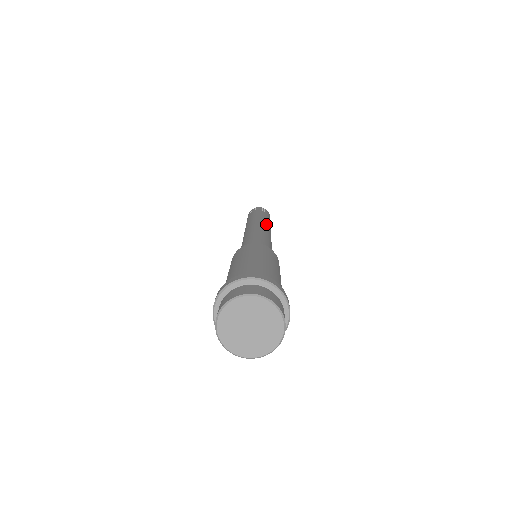
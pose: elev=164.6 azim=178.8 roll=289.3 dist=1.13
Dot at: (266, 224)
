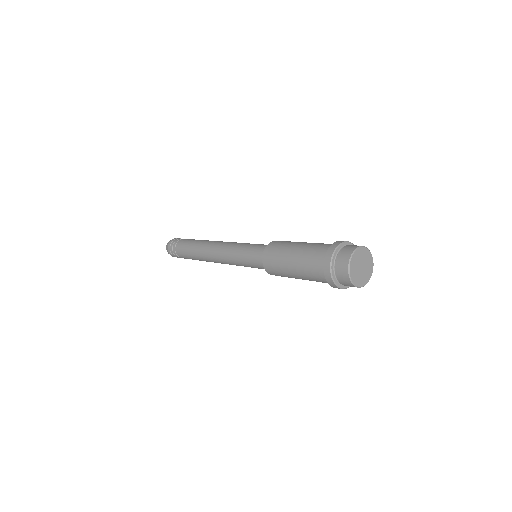
Dot at: (212, 241)
